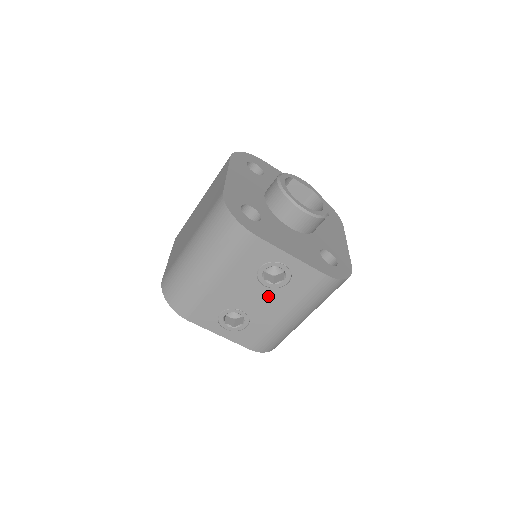
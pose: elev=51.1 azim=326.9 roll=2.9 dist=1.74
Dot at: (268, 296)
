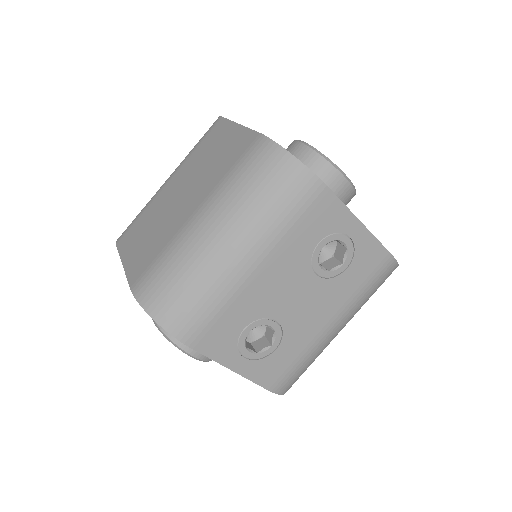
Dot at: (317, 292)
